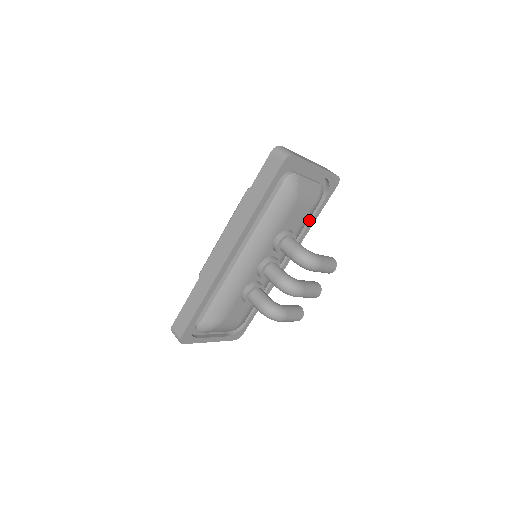
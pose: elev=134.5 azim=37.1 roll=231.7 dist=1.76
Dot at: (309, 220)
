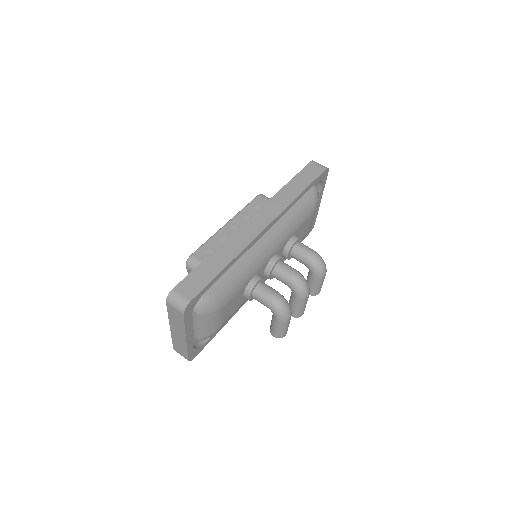
Dot at: occluded
